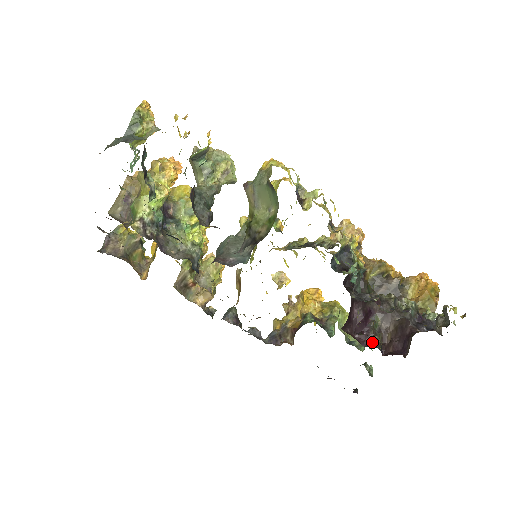
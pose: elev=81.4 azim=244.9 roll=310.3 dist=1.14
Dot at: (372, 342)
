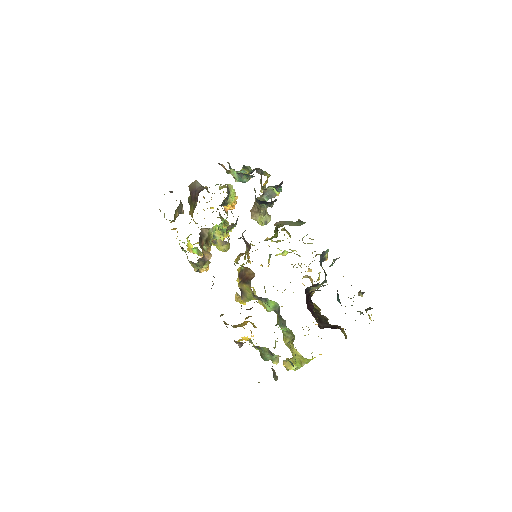
Dot at: occluded
